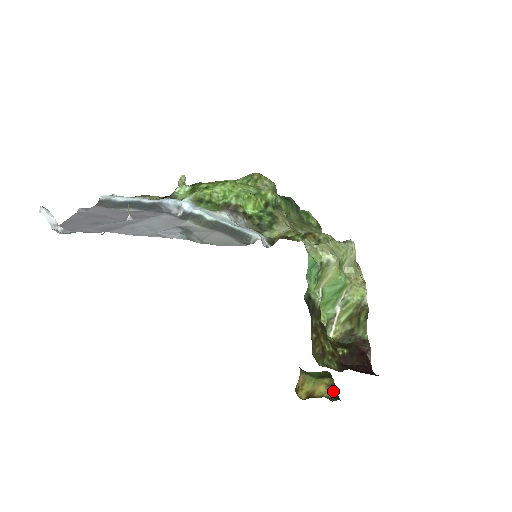
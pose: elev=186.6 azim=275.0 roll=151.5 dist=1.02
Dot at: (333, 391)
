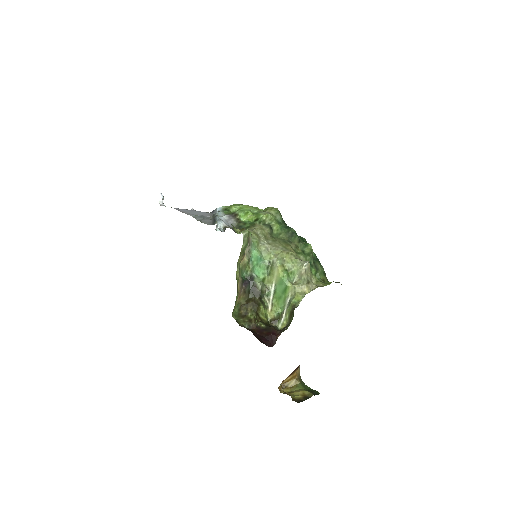
Dot at: (303, 398)
